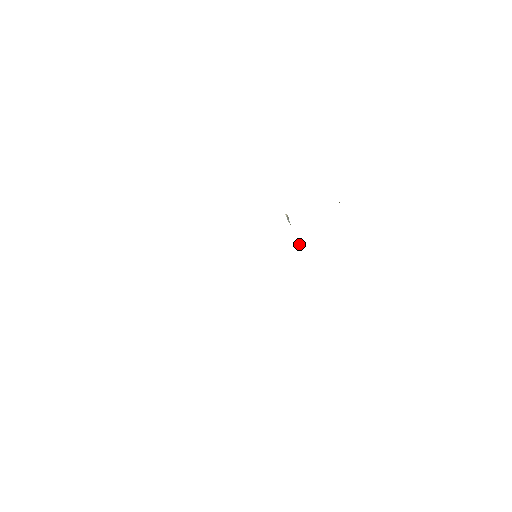
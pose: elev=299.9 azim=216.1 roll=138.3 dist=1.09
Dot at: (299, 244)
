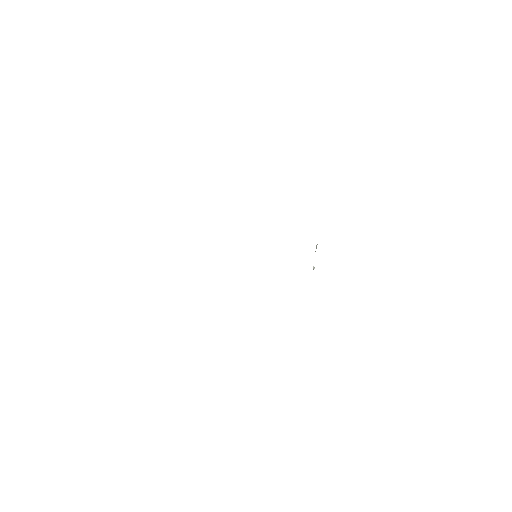
Dot at: (313, 268)
